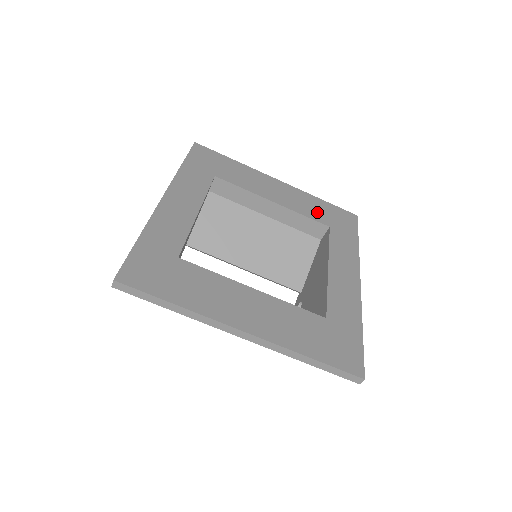
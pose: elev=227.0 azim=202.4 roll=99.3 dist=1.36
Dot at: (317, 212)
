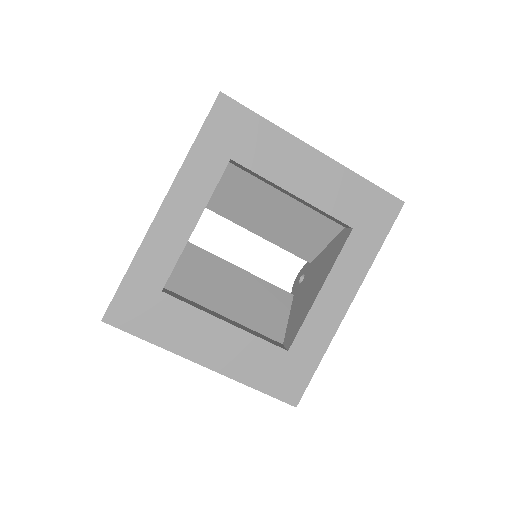
Dot at: (347, 205)
